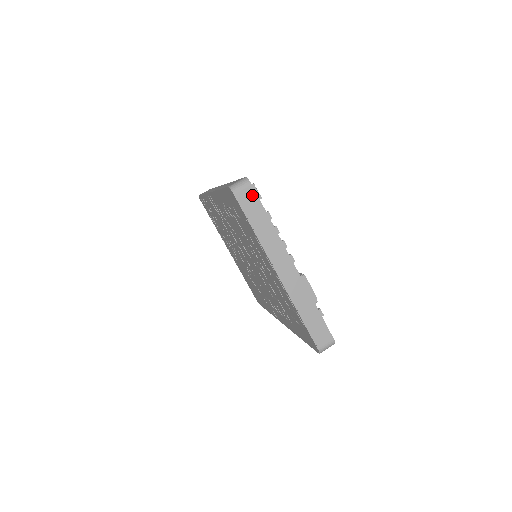
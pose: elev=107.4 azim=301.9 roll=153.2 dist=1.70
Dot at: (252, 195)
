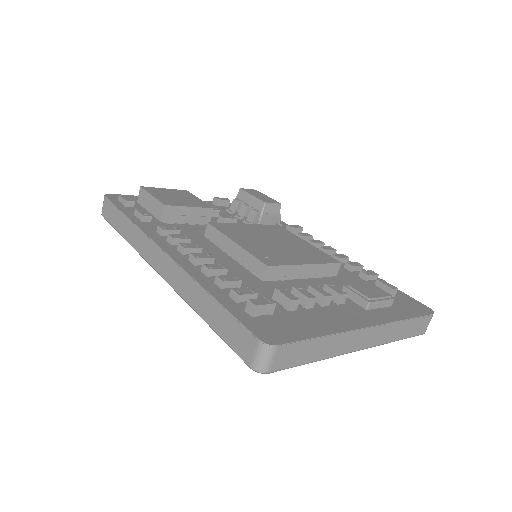
Dot at: (287, 350)
